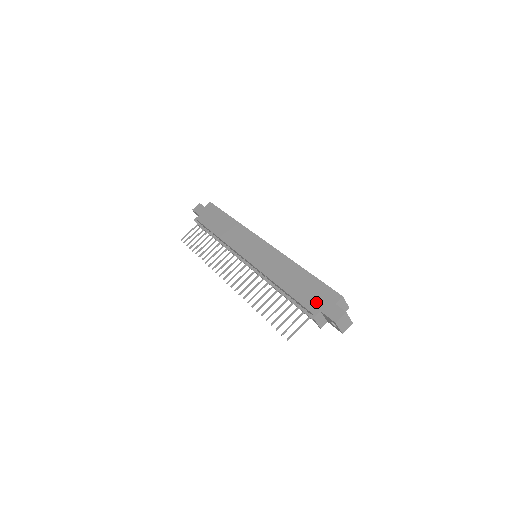
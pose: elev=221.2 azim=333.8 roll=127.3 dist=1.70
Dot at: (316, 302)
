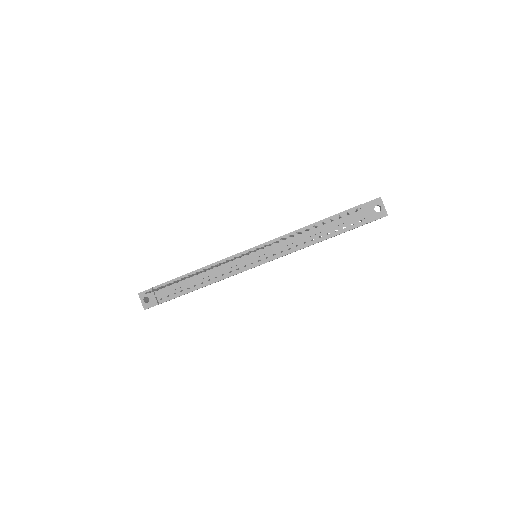
Dot at: occluded
